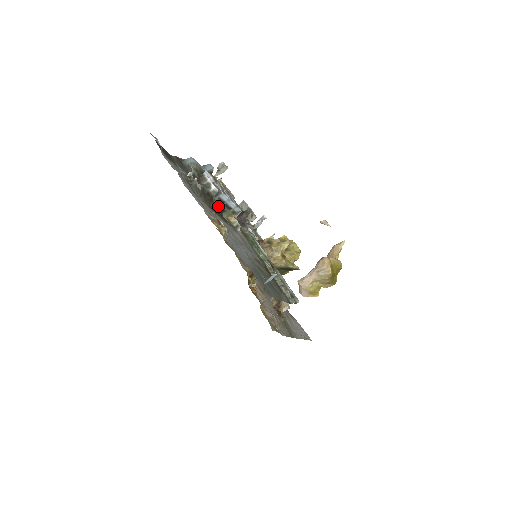
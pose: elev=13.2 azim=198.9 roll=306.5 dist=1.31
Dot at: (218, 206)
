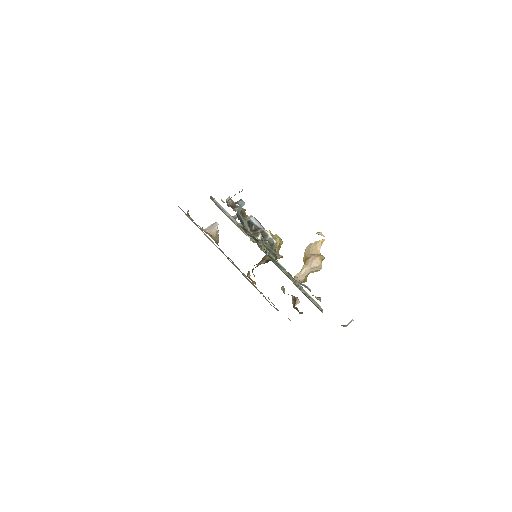
Dot at: occluded
